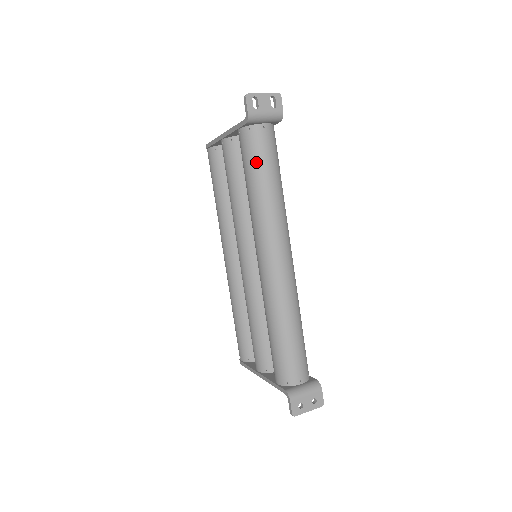
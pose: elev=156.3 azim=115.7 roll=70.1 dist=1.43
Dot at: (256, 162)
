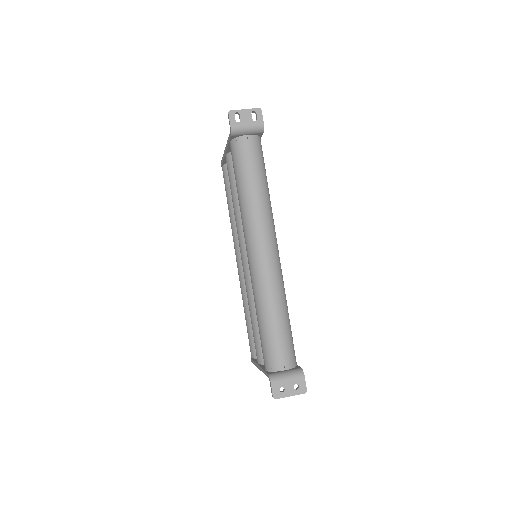
Dot at: (241, 168)
